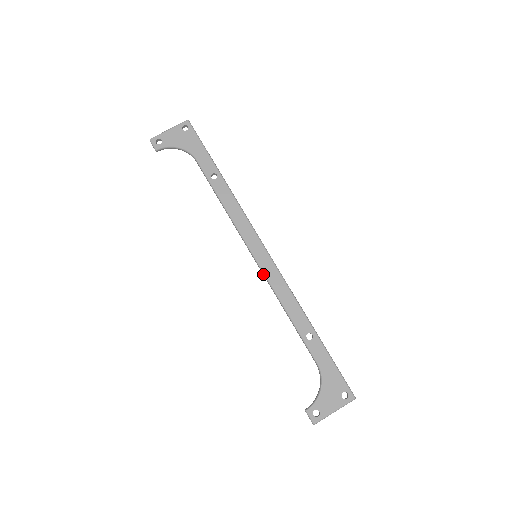
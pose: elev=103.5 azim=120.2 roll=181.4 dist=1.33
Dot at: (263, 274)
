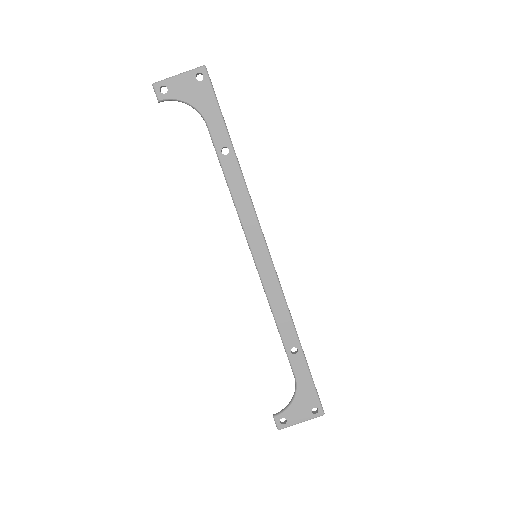
Dot at: (260, 278)
